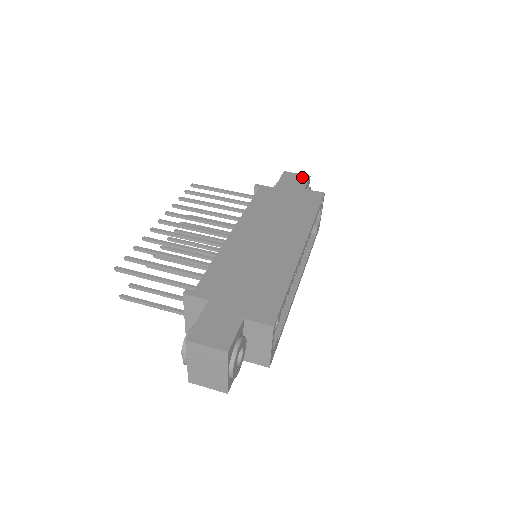
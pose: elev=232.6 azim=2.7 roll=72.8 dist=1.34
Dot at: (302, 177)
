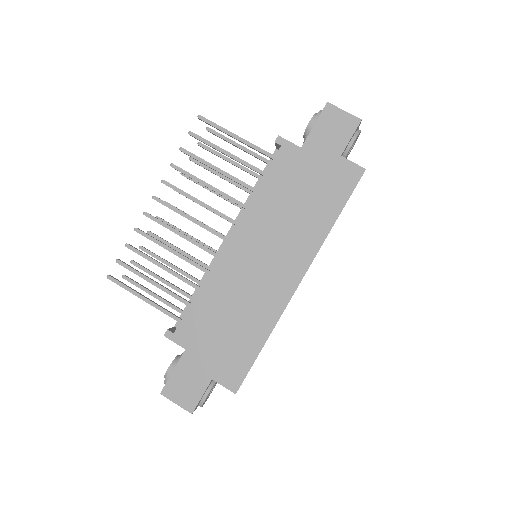
Dot at: (348, 123)
